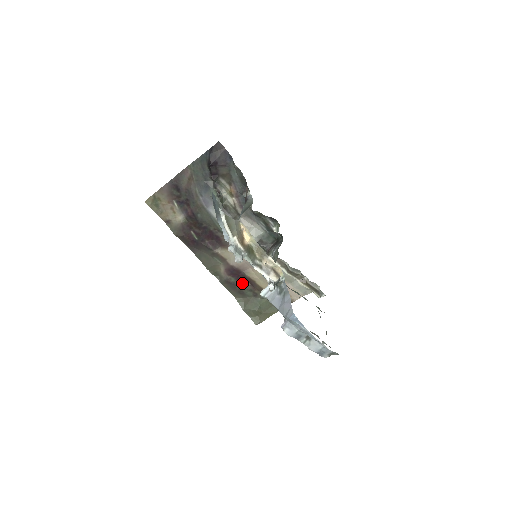
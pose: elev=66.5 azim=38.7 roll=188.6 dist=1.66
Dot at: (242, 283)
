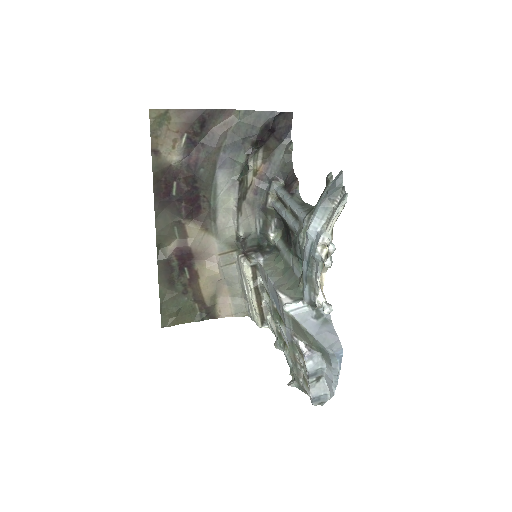
Dot at: (181, 272)
